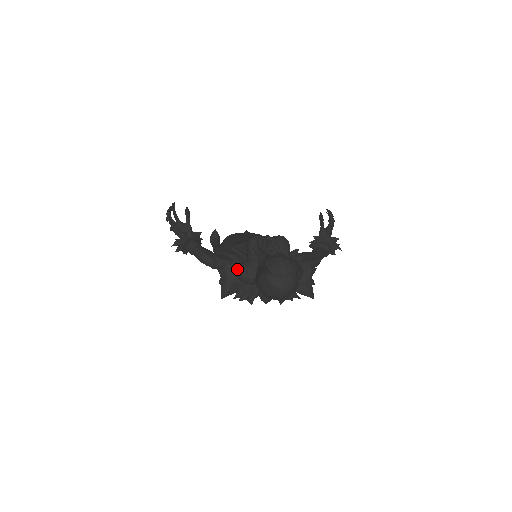
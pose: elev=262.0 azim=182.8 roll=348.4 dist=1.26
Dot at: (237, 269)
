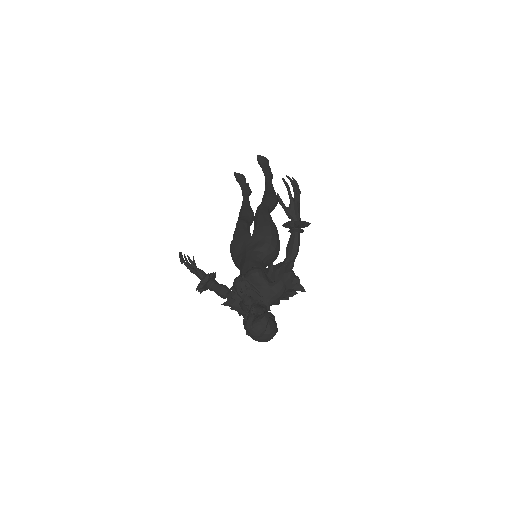
Dot at: (241, 308)
